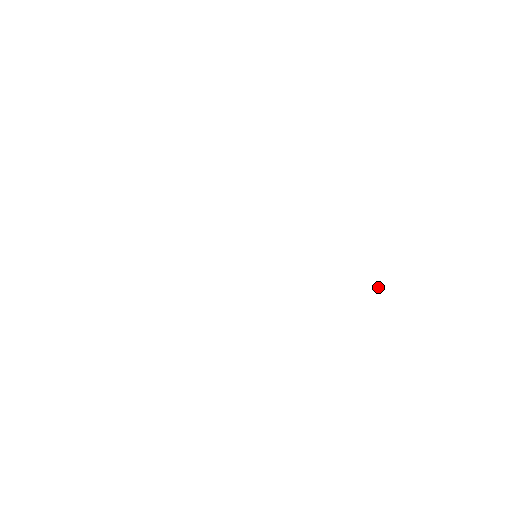
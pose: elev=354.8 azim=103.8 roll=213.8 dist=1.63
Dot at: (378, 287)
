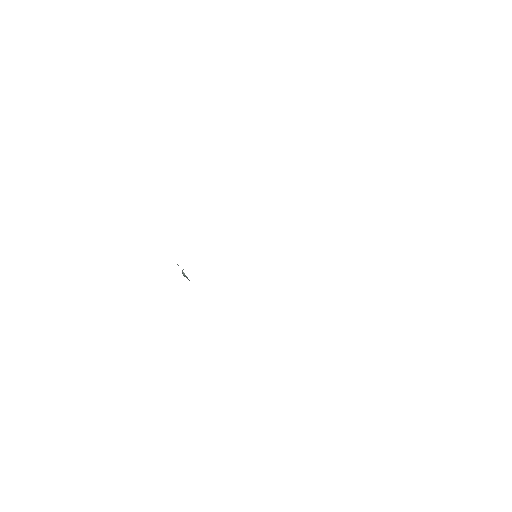
Dot at: occluded
